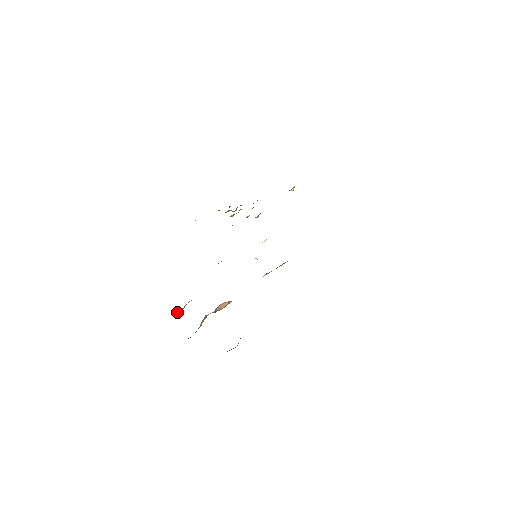
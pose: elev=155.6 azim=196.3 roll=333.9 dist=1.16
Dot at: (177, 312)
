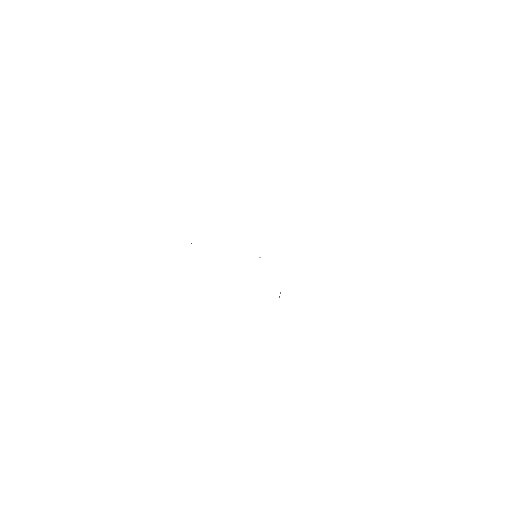
Dot at: occluded
